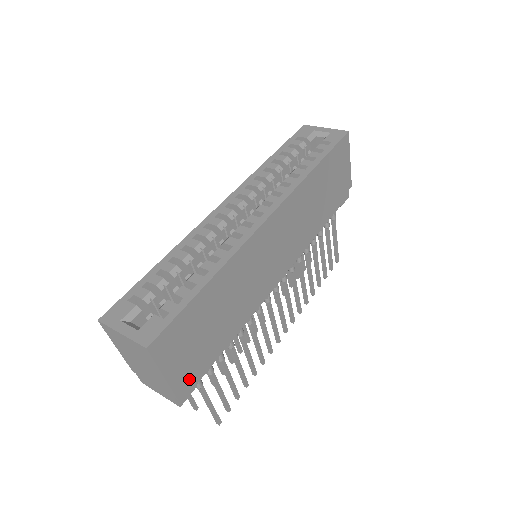
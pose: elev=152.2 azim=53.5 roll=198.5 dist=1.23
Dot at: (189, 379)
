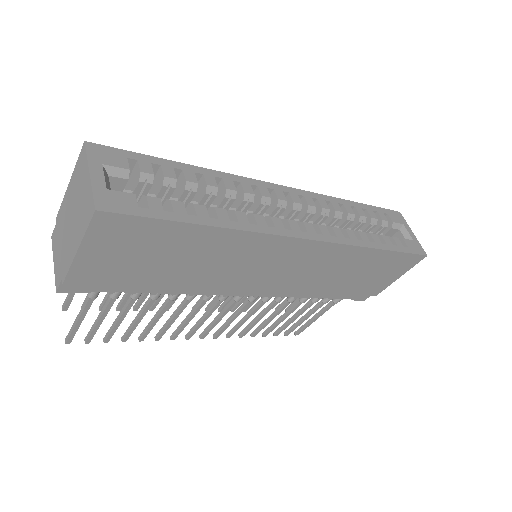
Dot at: (93, 279)
